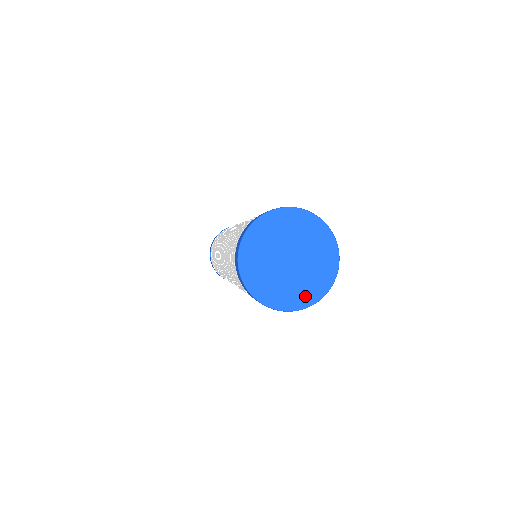
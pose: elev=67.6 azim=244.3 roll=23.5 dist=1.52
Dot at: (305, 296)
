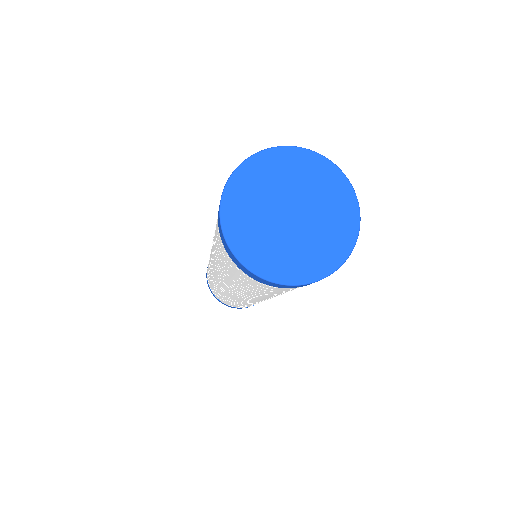
Dot at: (317, 263)
